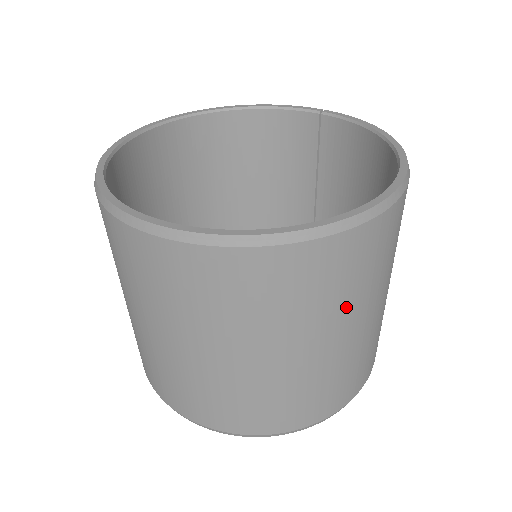
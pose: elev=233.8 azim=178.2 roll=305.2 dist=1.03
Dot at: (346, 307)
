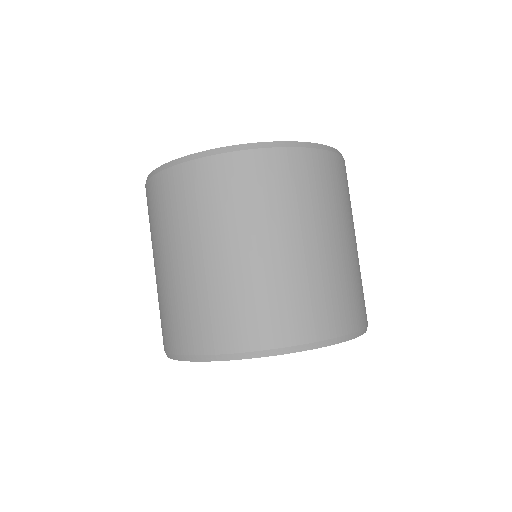
Dot at: (331, 213)
